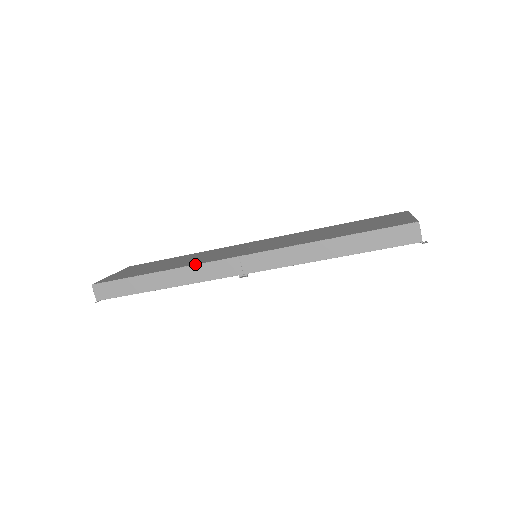
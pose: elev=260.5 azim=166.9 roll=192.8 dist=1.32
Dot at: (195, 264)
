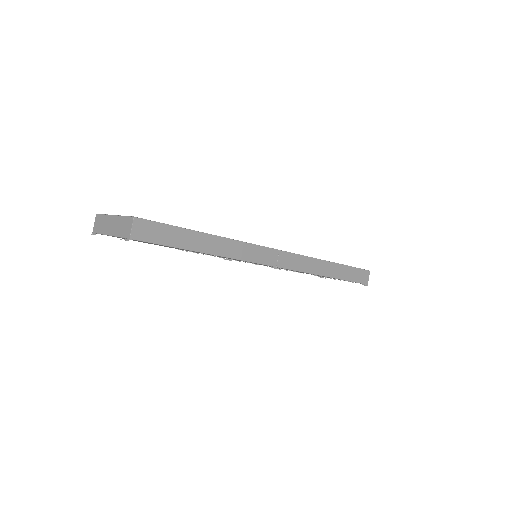
Dot at: (246, 242)
